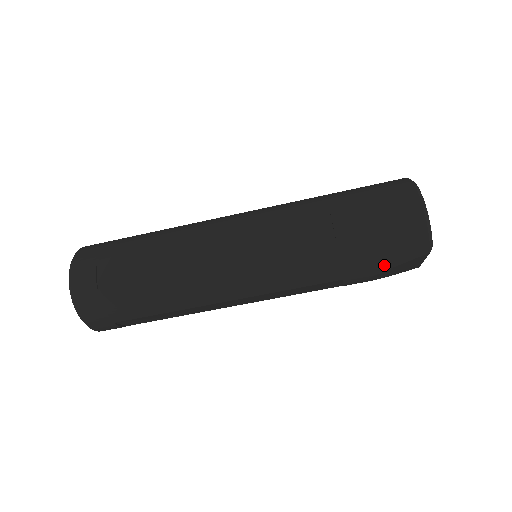
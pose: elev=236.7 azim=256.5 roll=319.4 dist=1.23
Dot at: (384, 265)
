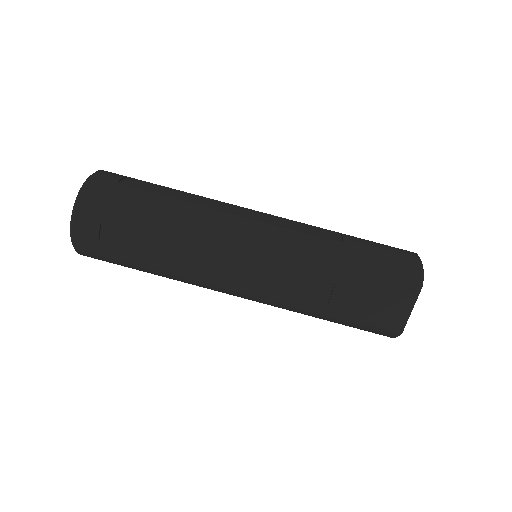
Dot at: (378, 281)
